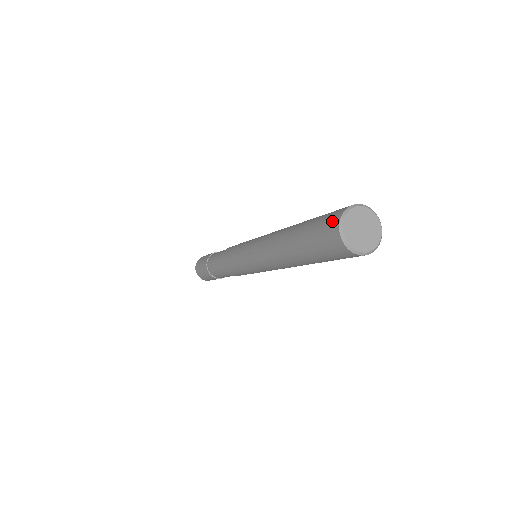
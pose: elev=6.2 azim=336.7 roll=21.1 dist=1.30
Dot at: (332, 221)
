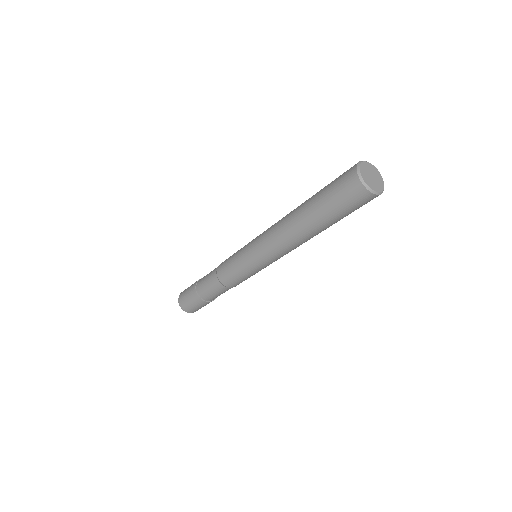
Dot at: (350, 168)
